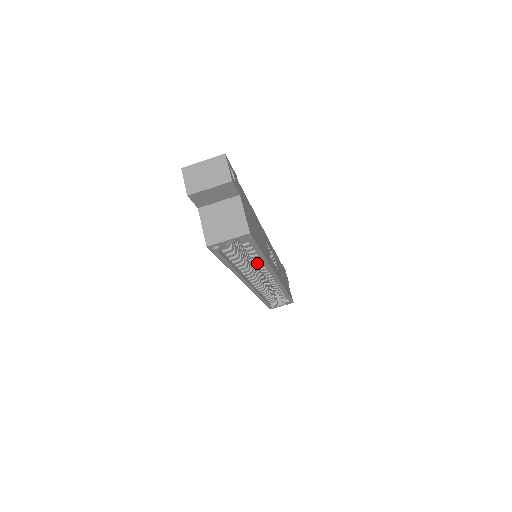
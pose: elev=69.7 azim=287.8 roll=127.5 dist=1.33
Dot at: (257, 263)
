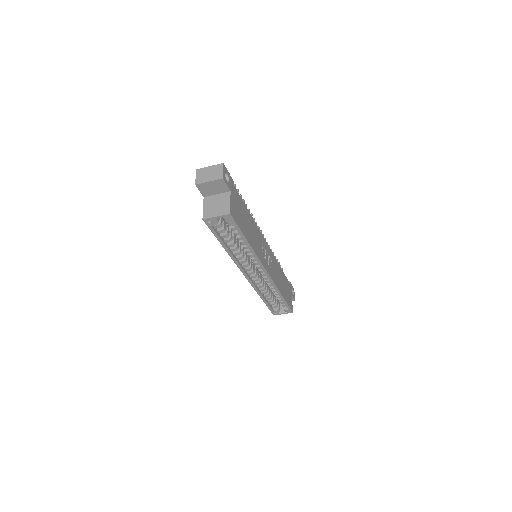
Dot at: (247, 251)
